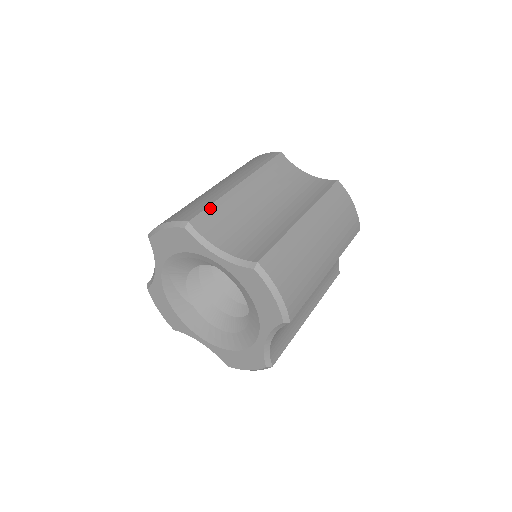
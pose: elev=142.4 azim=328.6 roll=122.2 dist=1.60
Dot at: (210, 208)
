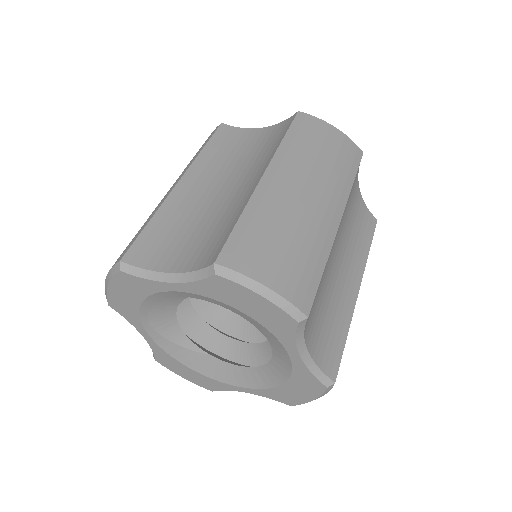
Dot at: (146, 230)
